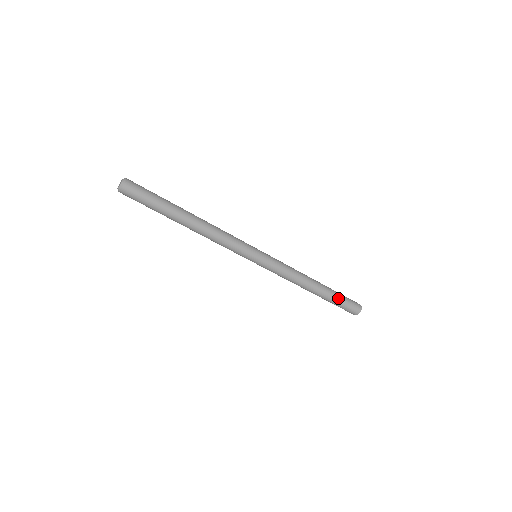
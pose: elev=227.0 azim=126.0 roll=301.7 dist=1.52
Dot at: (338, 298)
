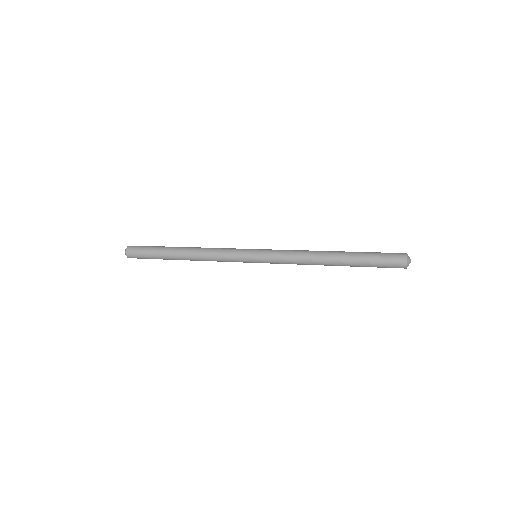
Dot at: occluded
